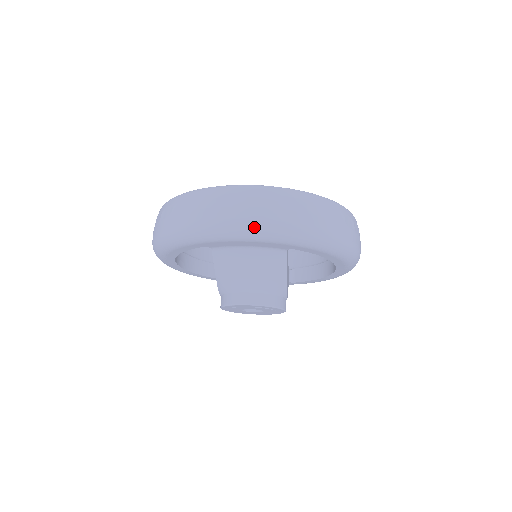
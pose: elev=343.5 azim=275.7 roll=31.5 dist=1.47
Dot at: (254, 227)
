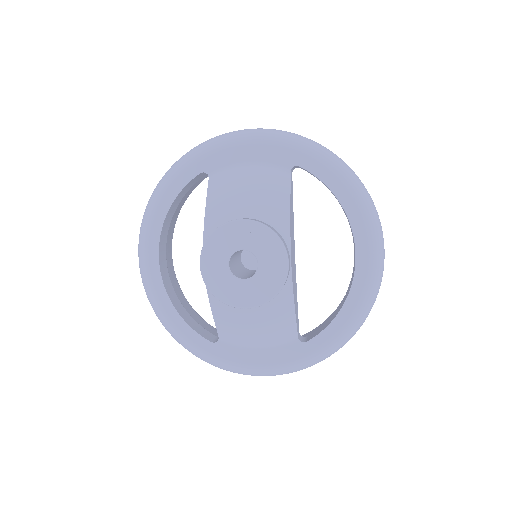
Dot at: (258, 130)
